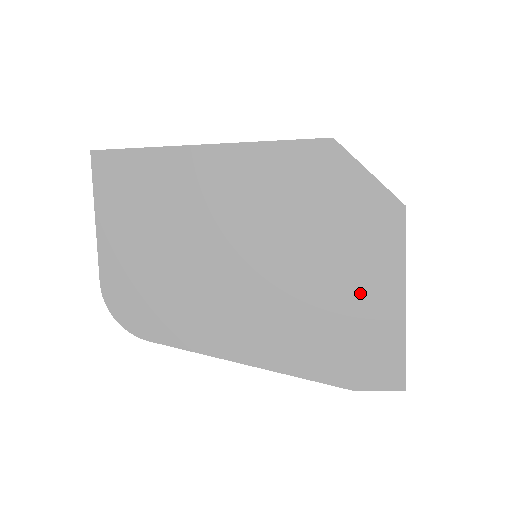
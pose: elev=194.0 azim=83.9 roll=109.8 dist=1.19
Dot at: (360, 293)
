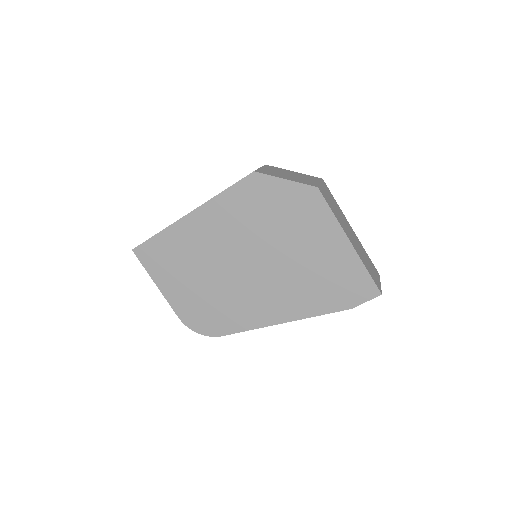
Dot at: (321, 251)
